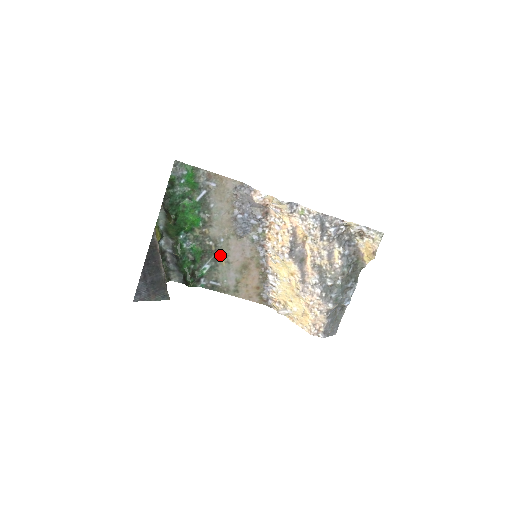
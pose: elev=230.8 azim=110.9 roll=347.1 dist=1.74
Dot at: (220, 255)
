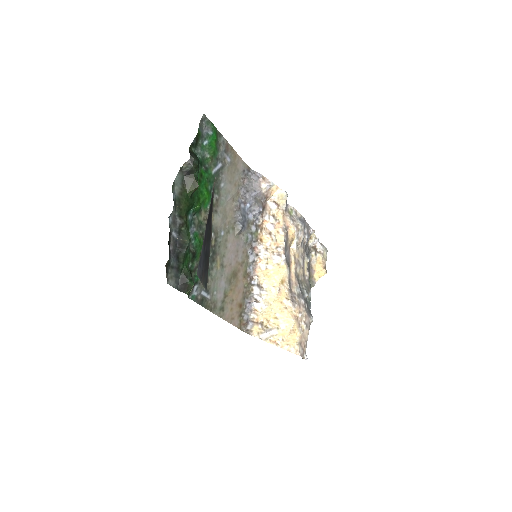
Dot at: (217, 254)
